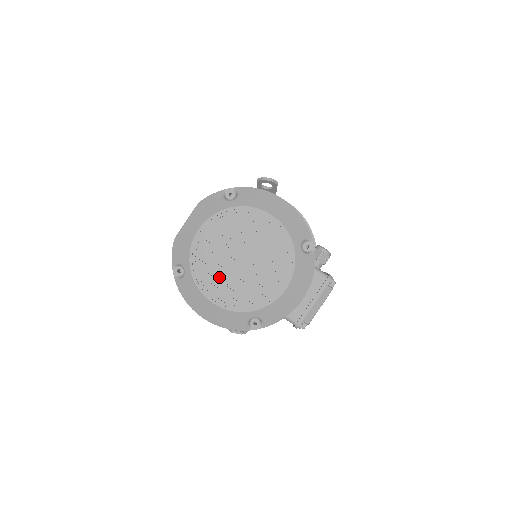
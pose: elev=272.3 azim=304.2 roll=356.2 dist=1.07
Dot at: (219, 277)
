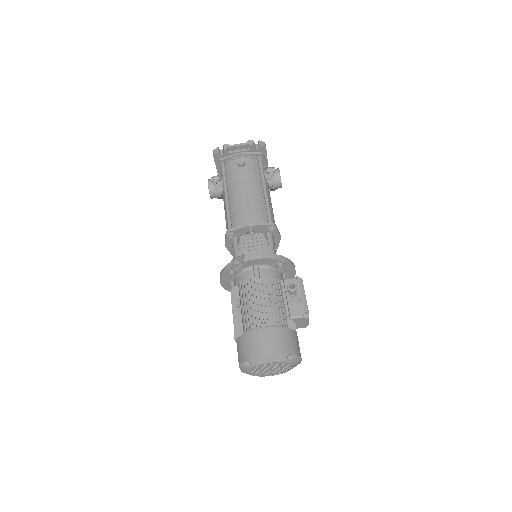
Dot at: (268, 373)
